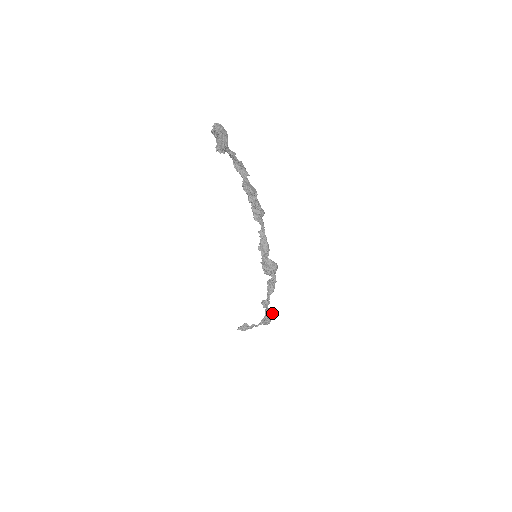
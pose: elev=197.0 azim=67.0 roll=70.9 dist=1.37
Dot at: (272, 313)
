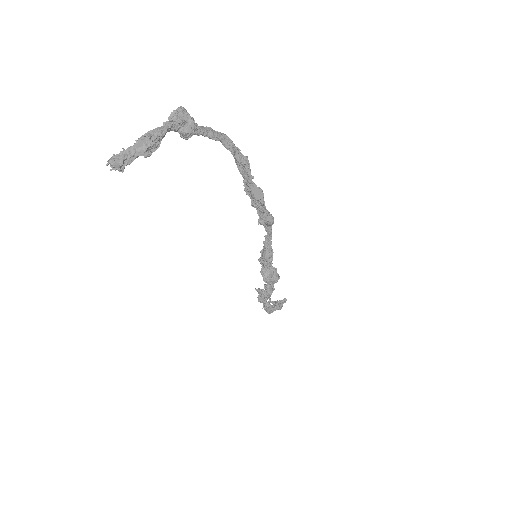
Dot at: (272, 309)
